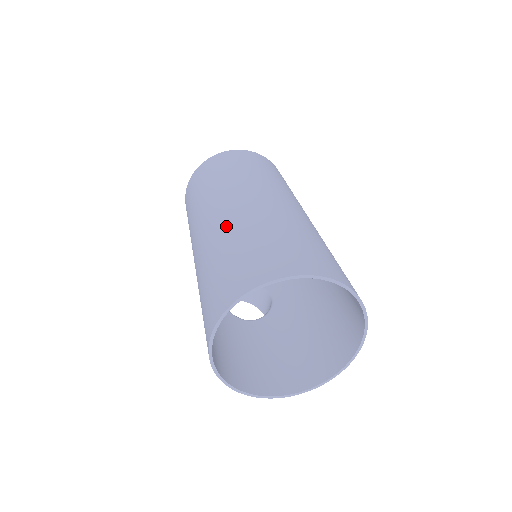
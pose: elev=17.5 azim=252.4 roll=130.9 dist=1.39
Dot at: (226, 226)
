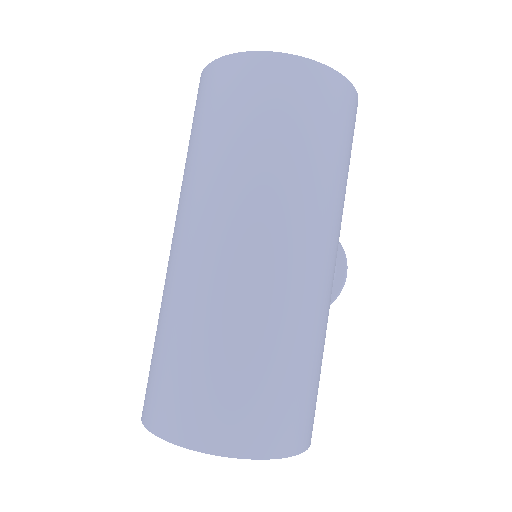
Dot at: occluded
